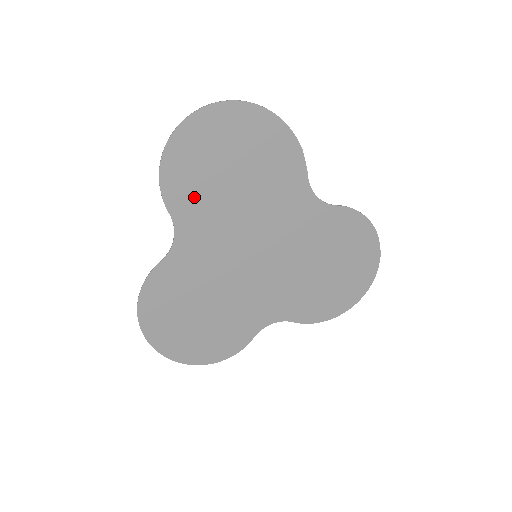
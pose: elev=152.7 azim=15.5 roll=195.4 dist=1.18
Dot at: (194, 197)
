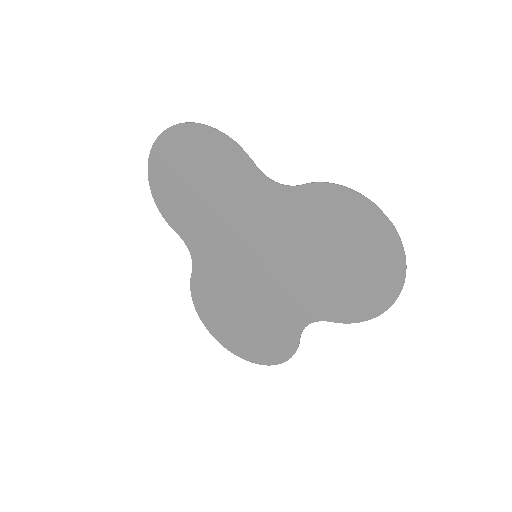
Dot at: (184, 216)
